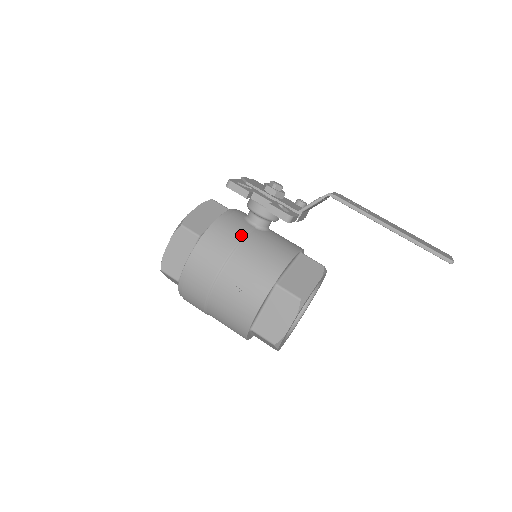
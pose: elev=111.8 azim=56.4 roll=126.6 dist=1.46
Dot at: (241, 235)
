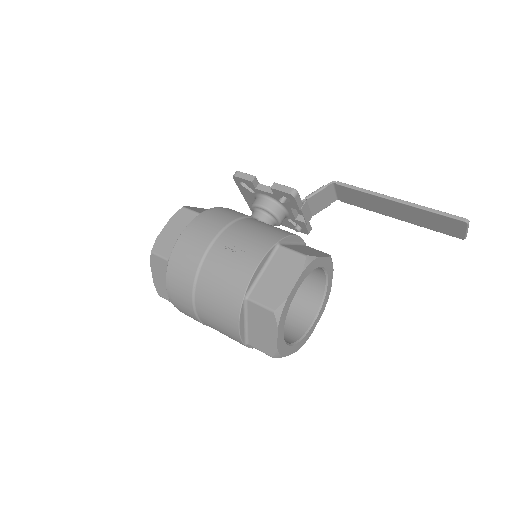
Dot at: (243, 215)
